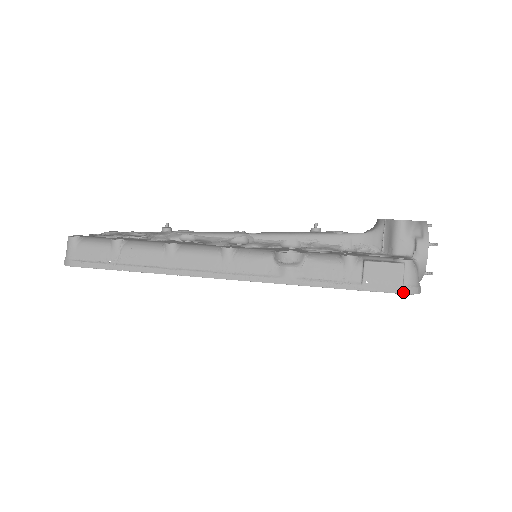
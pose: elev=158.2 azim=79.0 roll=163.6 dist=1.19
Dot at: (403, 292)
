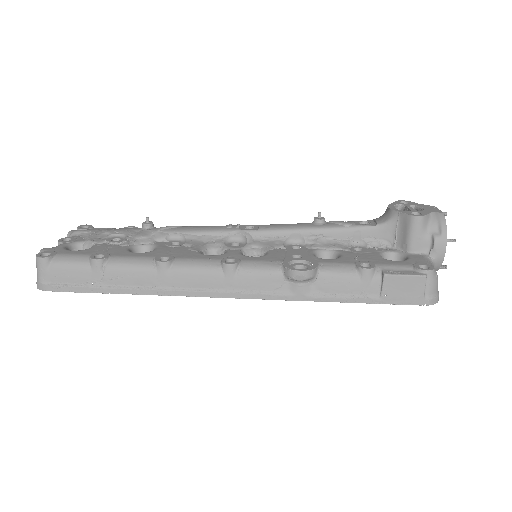
Dot at: (424, 304)
